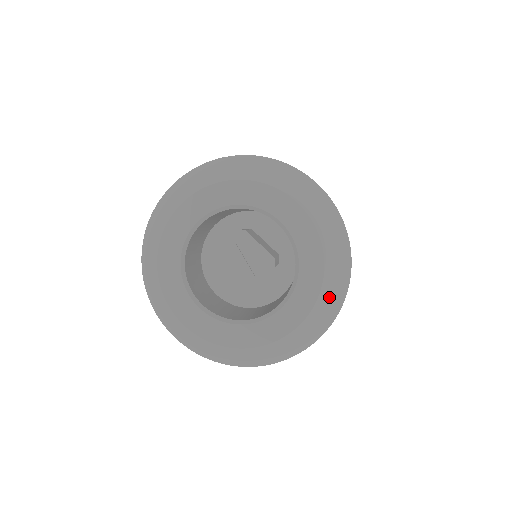
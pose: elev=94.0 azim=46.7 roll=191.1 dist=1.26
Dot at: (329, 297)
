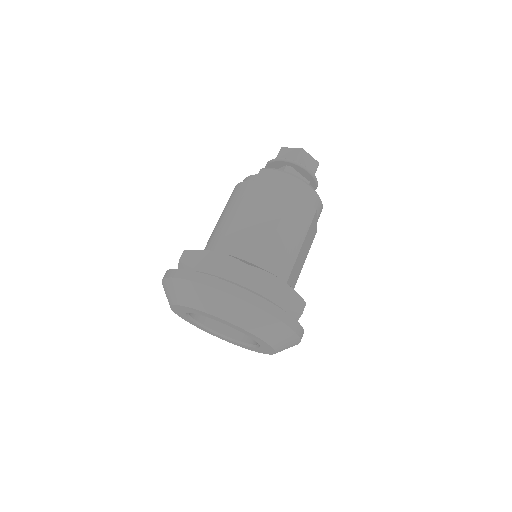
Dot at: occluded
